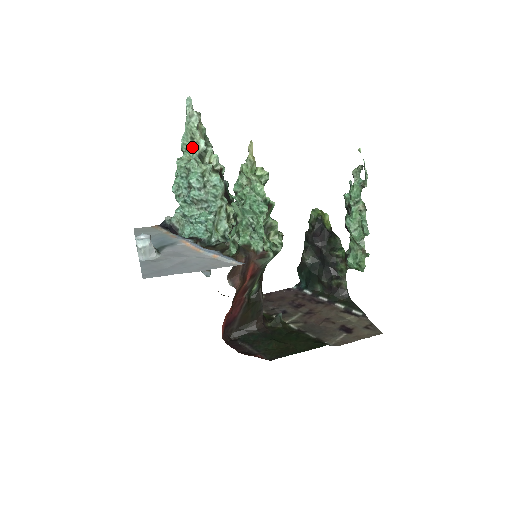
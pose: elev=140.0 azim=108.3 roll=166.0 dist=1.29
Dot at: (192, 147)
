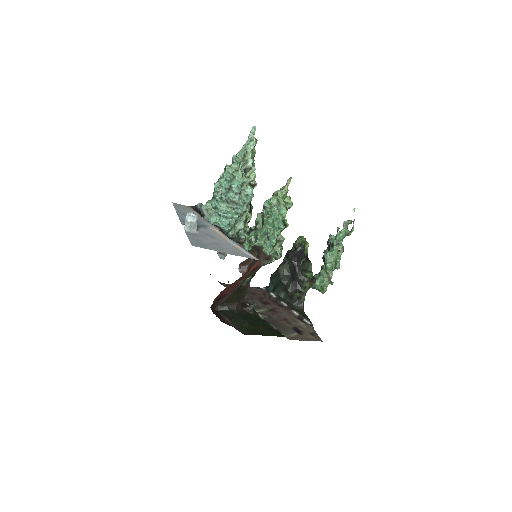
Dot at: (243, 162)
